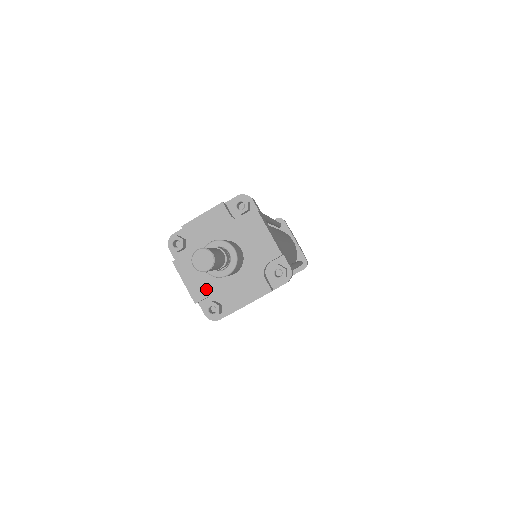
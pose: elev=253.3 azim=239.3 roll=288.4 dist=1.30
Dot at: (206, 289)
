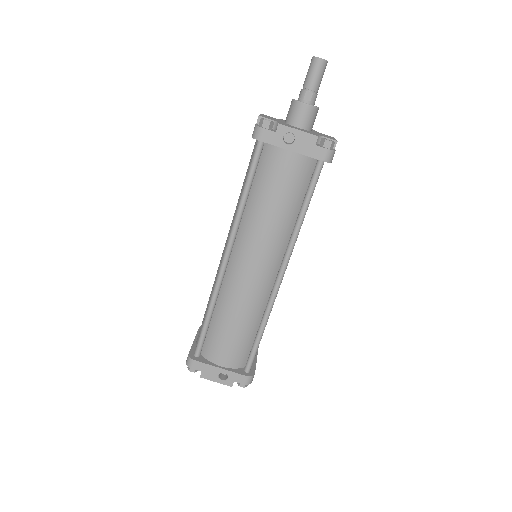
Dot at: (273, 119)
